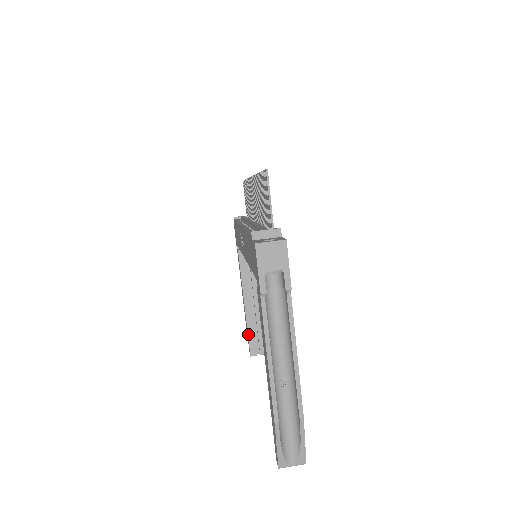
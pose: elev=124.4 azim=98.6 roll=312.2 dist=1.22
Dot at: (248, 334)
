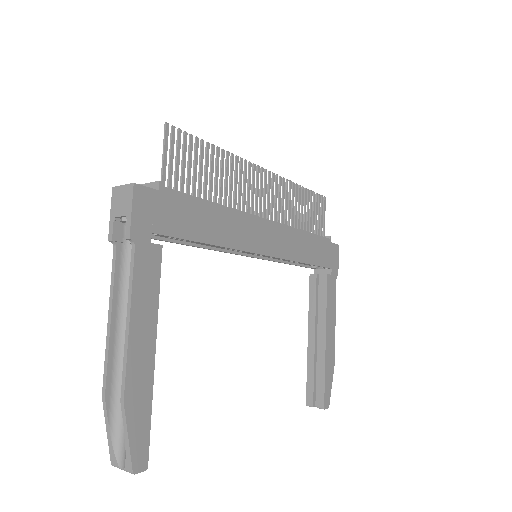
Dot at: (307, 376)
